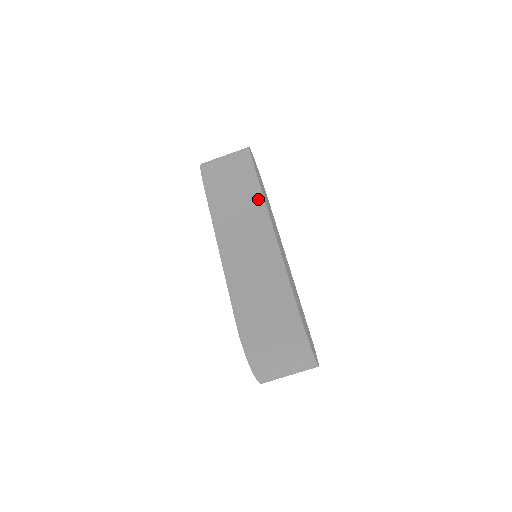
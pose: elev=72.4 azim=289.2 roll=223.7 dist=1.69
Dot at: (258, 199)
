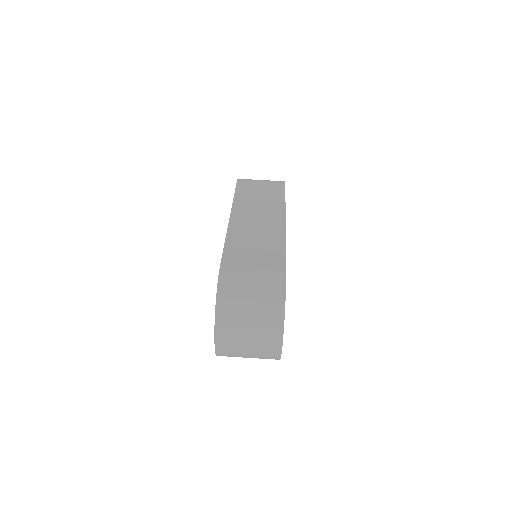
Dot at: (280, 203)
